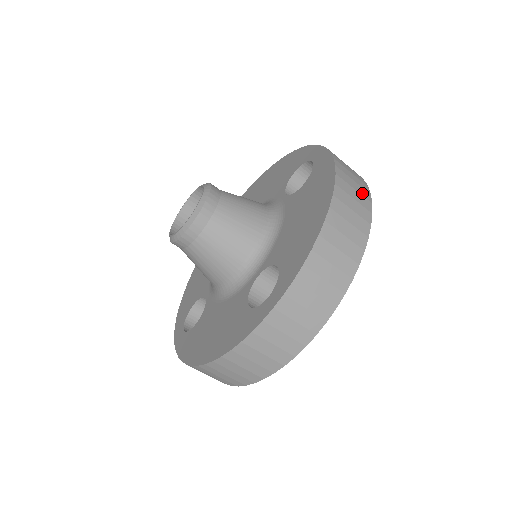
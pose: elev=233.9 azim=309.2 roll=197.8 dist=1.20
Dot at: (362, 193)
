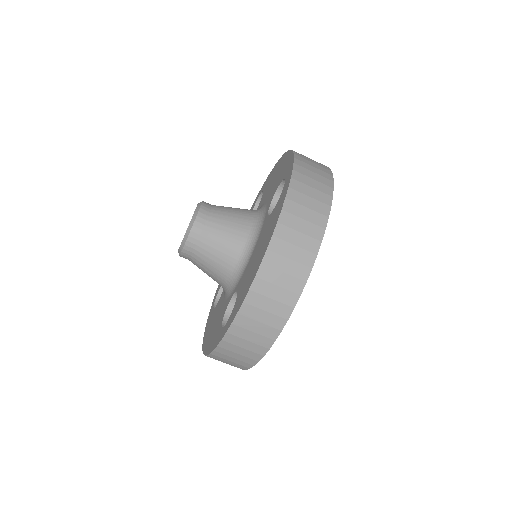
Dot at: occluded
